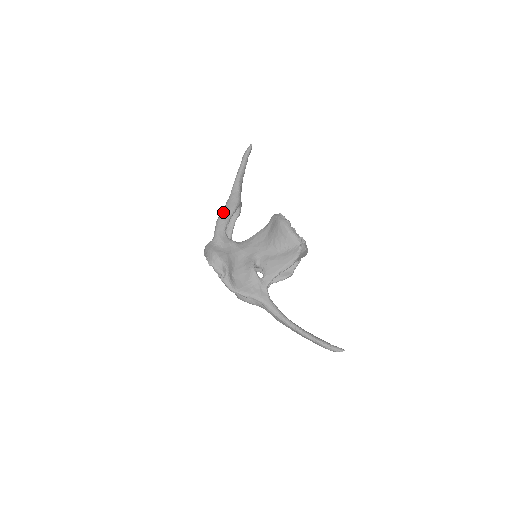
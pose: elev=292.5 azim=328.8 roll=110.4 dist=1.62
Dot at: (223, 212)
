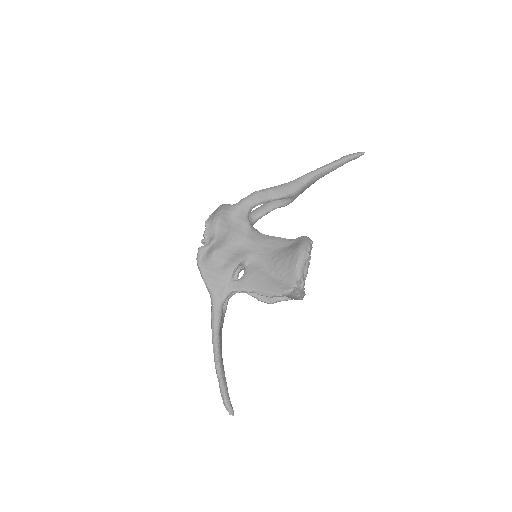
Dot at: (268, 189)
